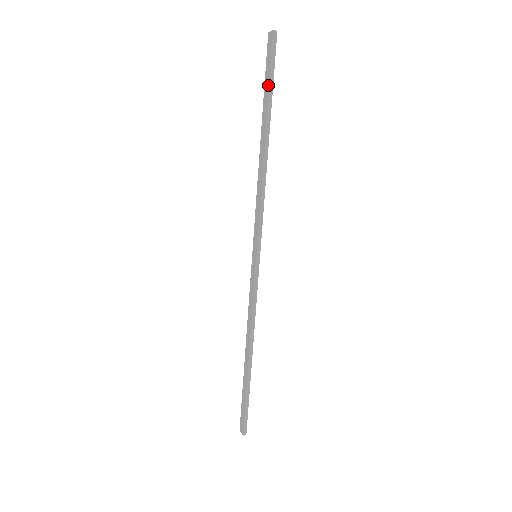
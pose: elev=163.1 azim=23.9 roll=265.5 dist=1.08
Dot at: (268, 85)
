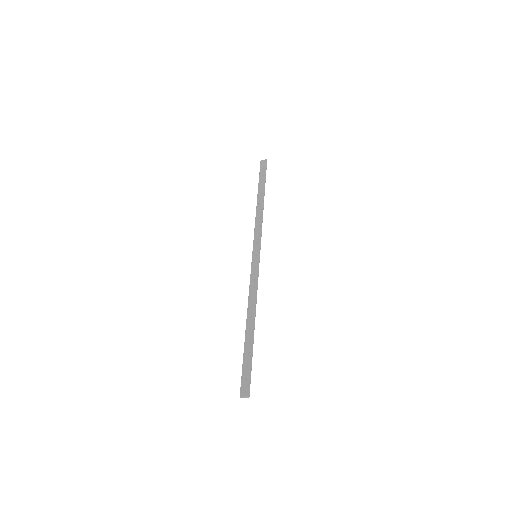
Dot at: (264, 177)
